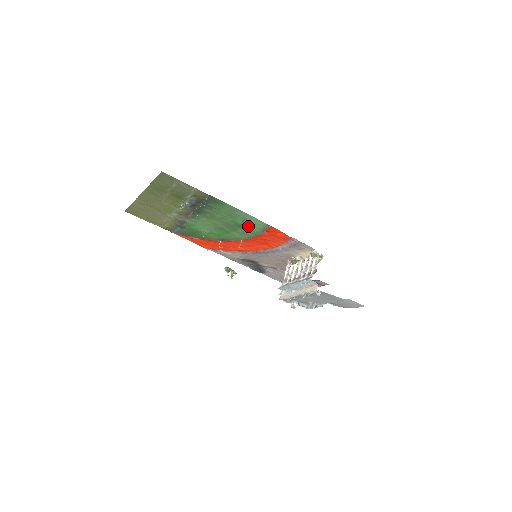
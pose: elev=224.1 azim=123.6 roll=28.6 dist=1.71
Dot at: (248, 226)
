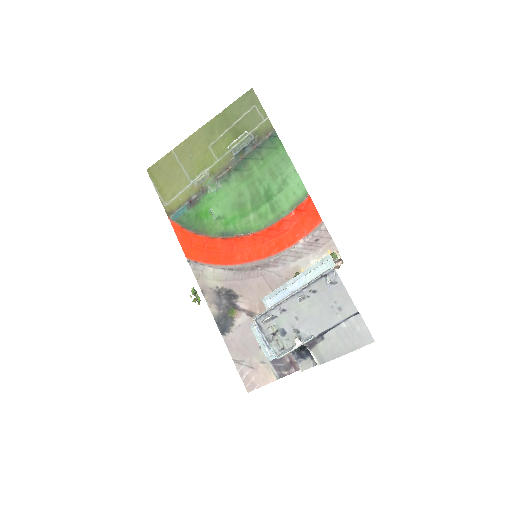
Dot at: (280, 198)
